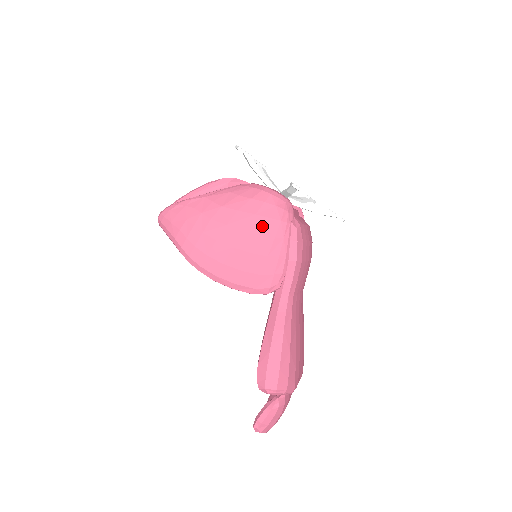
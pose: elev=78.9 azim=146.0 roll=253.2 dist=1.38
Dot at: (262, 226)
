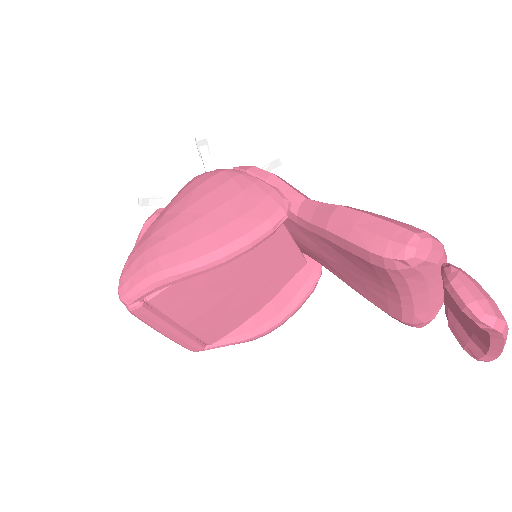
Dot at: (211, 184)
